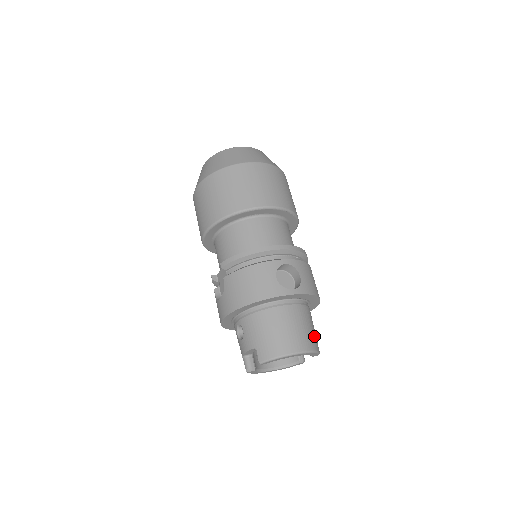
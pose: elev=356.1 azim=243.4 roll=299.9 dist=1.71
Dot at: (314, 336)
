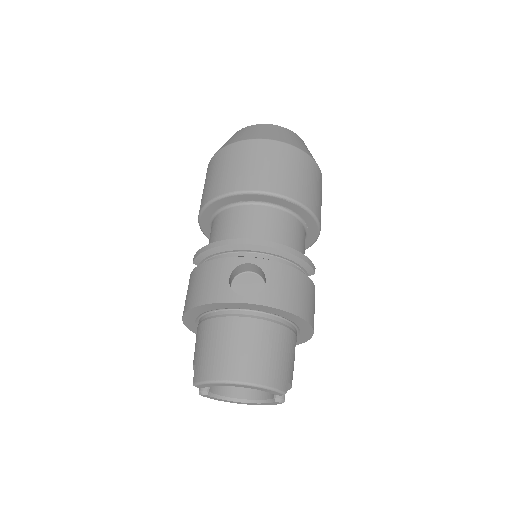
Dot at: (275, 366)
